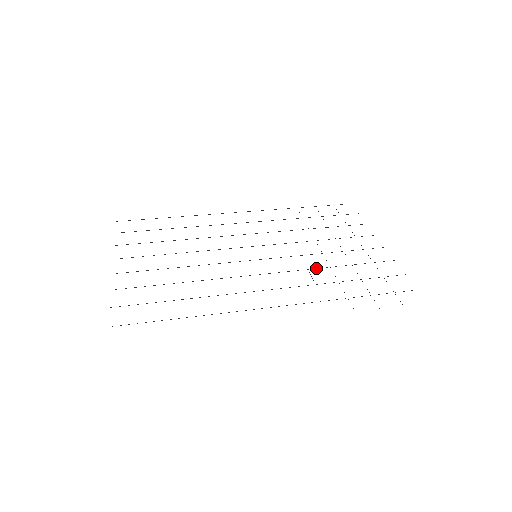
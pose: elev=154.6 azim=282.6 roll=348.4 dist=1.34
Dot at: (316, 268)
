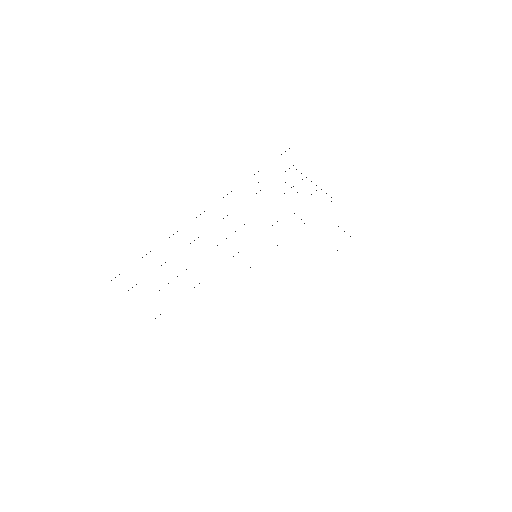
Dot at: occluded
